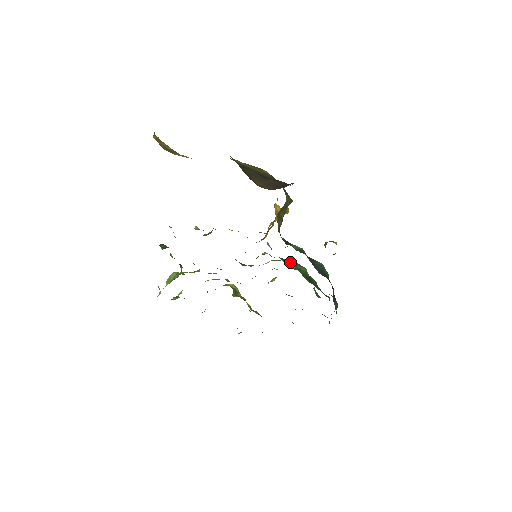
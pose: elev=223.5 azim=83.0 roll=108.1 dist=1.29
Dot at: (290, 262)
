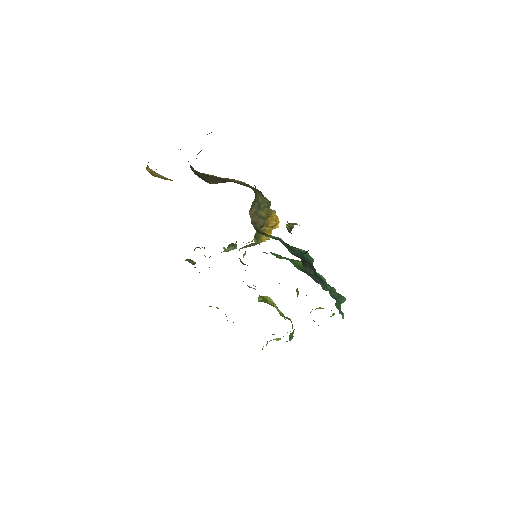
Dot at: (288, 258)
